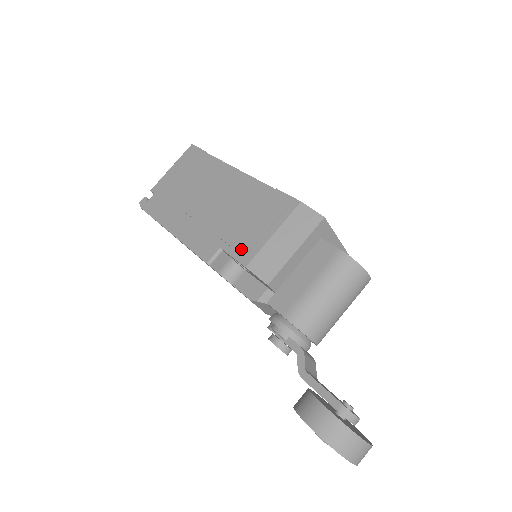
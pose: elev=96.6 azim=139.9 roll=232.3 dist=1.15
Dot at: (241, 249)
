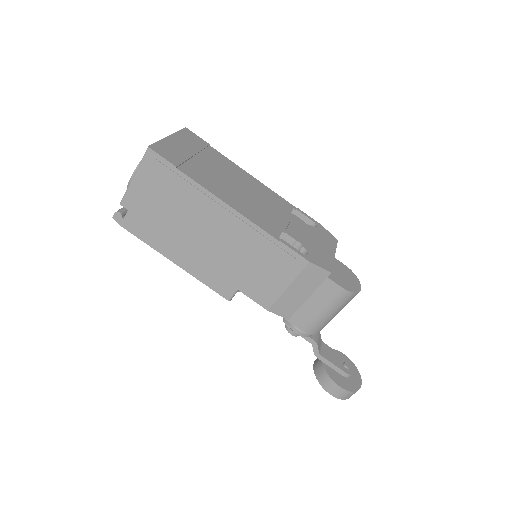
Dot at: (259, 296)
